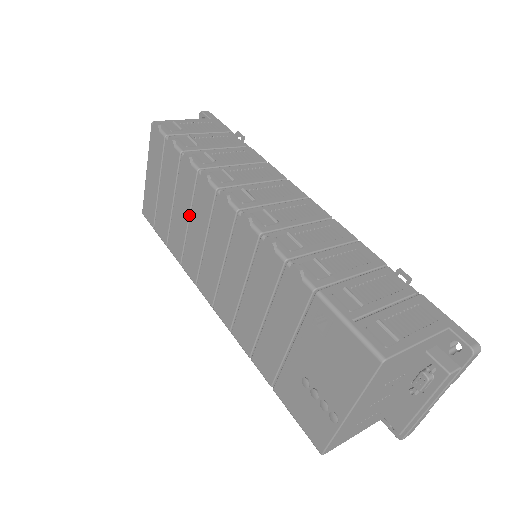
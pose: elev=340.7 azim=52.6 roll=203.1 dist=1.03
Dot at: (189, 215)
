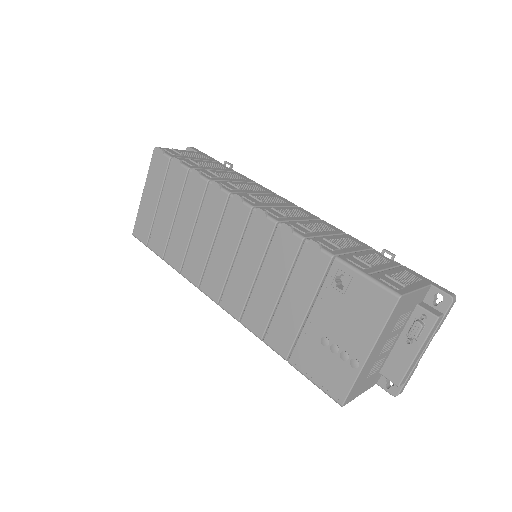
Dot at: (194, 223)
